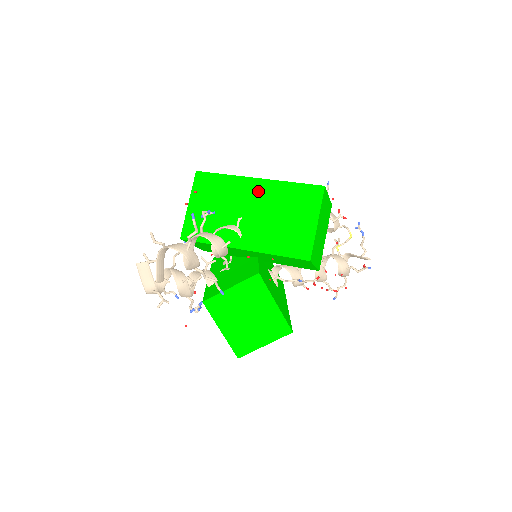
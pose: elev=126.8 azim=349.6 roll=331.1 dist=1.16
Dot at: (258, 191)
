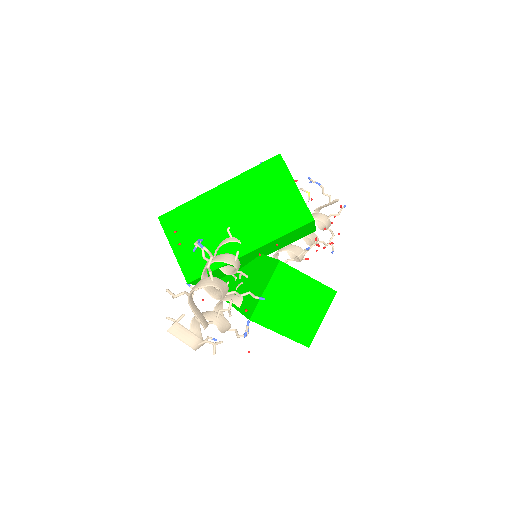
Dot at: (227, 196)
